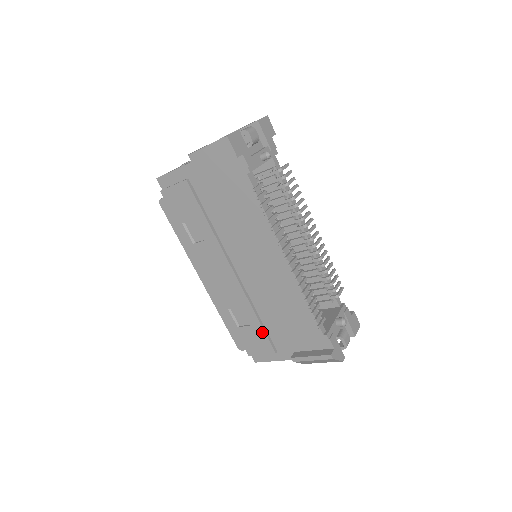
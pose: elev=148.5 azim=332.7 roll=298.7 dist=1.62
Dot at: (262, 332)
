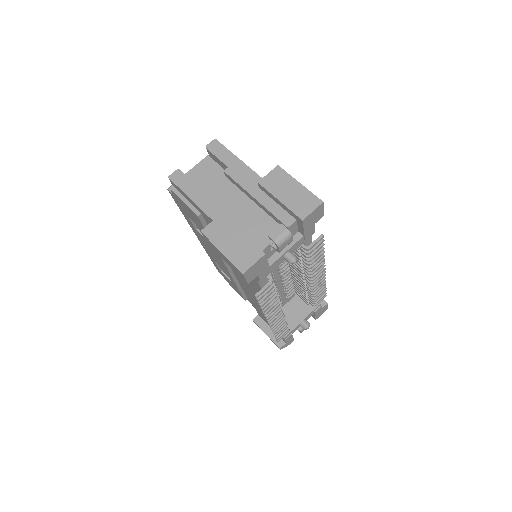
Dot at: (239, 291)
